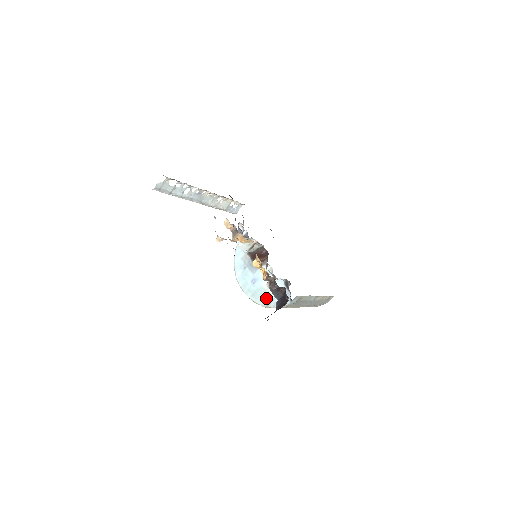
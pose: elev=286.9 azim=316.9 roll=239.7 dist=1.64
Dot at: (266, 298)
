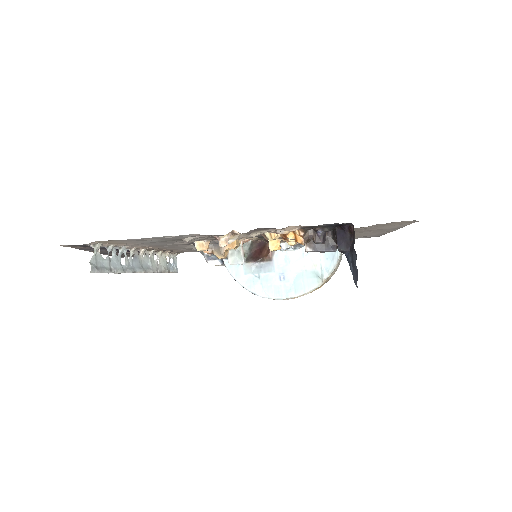
Dot at: (313, 275)
